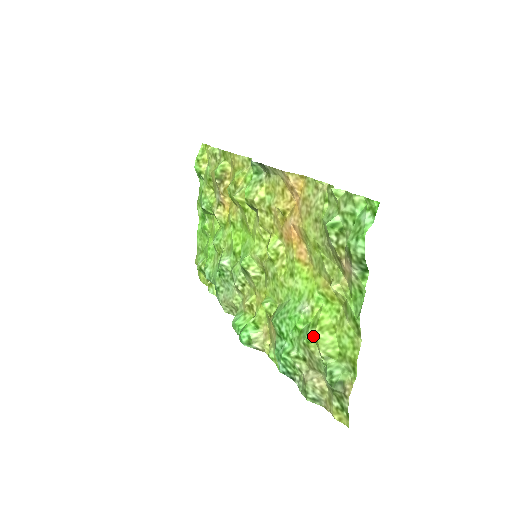
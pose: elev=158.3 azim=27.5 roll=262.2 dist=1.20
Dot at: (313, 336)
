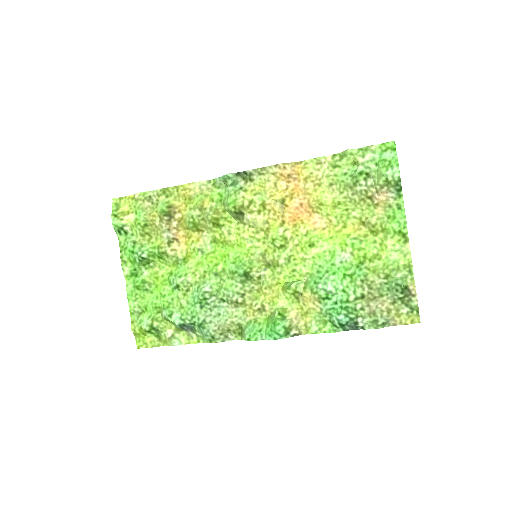
Dot at: (368, 268)
